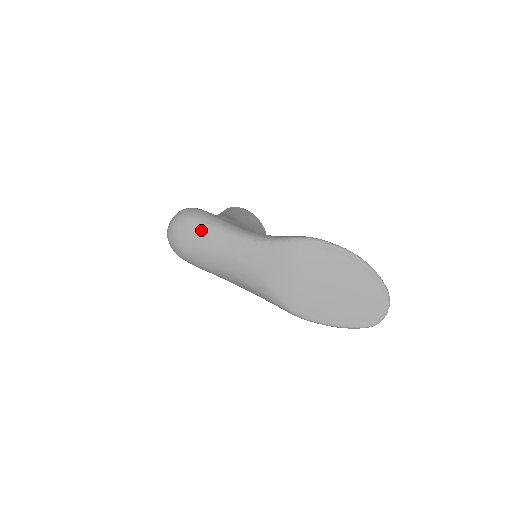
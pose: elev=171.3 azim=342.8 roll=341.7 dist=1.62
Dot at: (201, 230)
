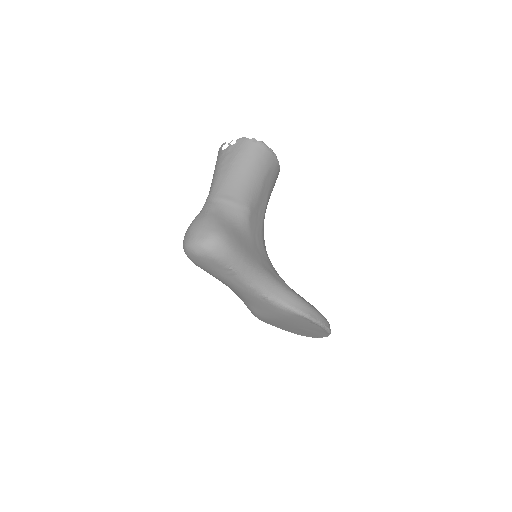
Dot at: (221, 269)
